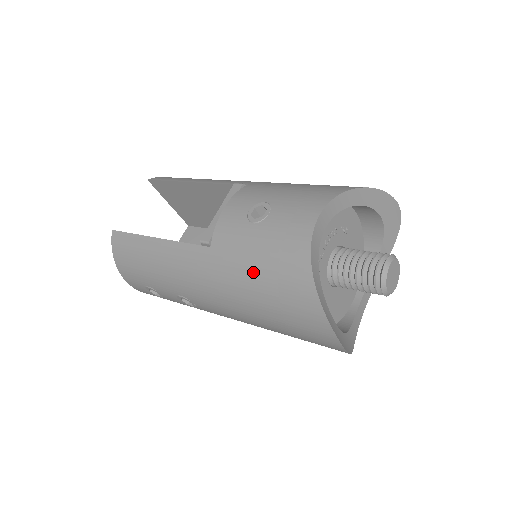
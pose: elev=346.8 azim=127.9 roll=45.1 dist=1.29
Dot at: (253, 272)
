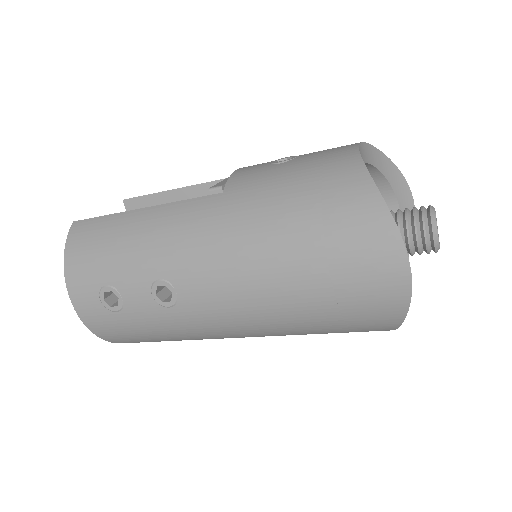
Dot at: (285, 196)
